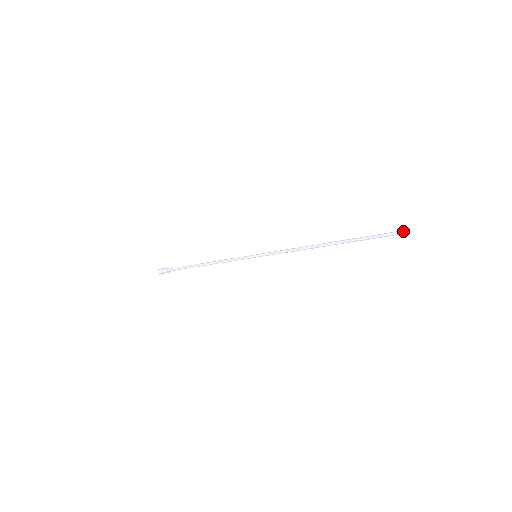
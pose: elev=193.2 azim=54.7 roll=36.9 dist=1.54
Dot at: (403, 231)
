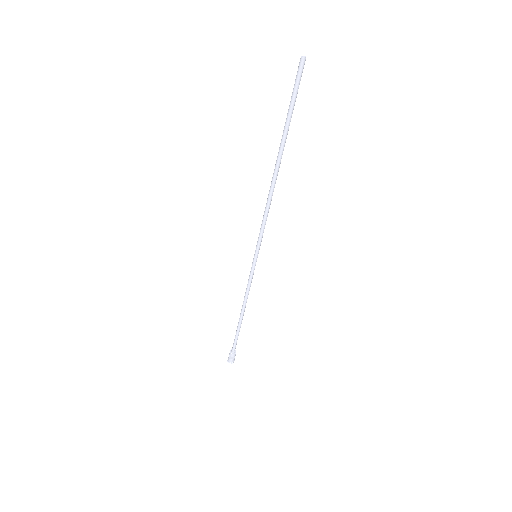
Dot at: (301, 58)
